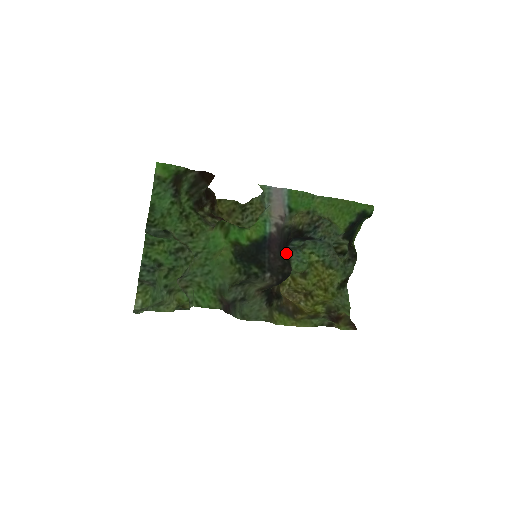
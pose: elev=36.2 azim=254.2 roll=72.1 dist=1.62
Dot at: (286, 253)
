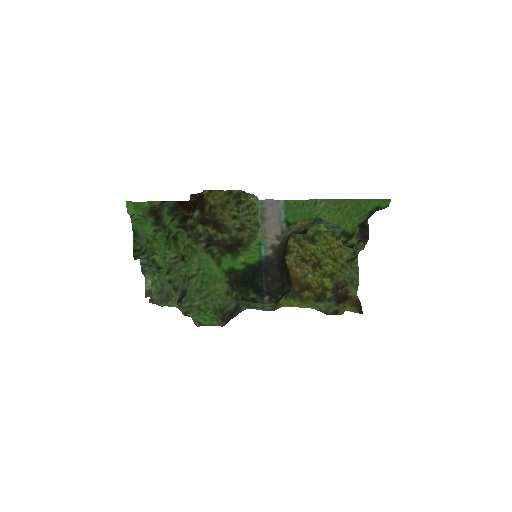
Dot at: occluded
